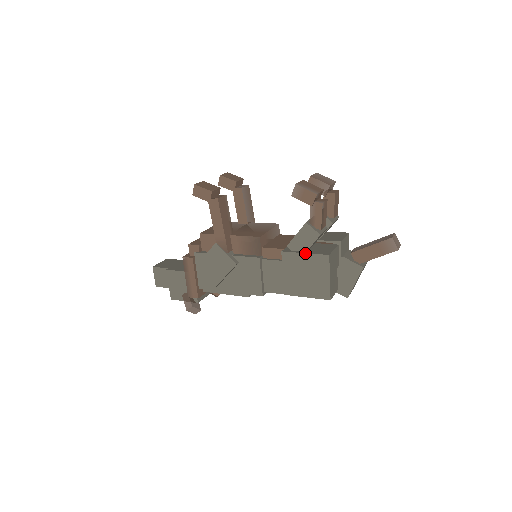
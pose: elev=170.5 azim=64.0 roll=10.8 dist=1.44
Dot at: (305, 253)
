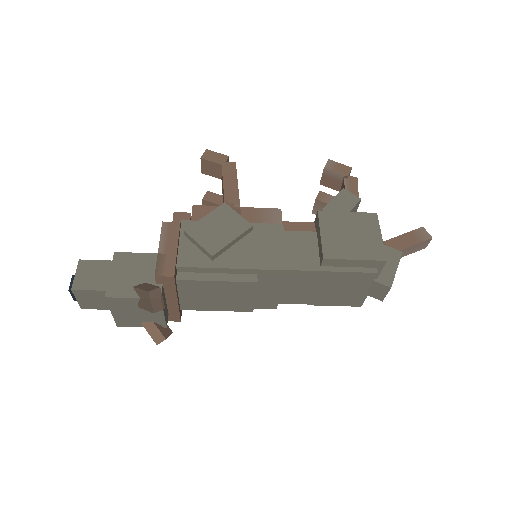
Dot at: (348, 212)
